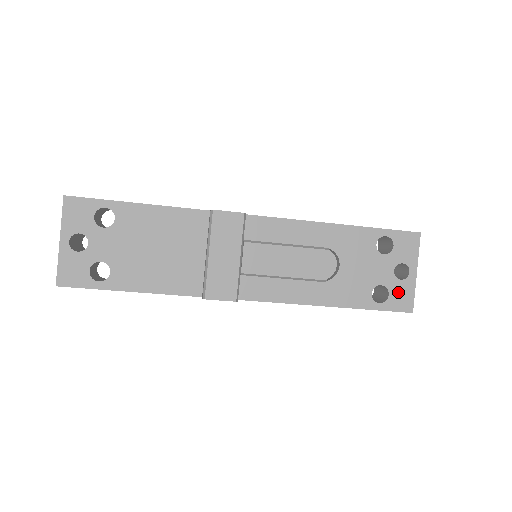
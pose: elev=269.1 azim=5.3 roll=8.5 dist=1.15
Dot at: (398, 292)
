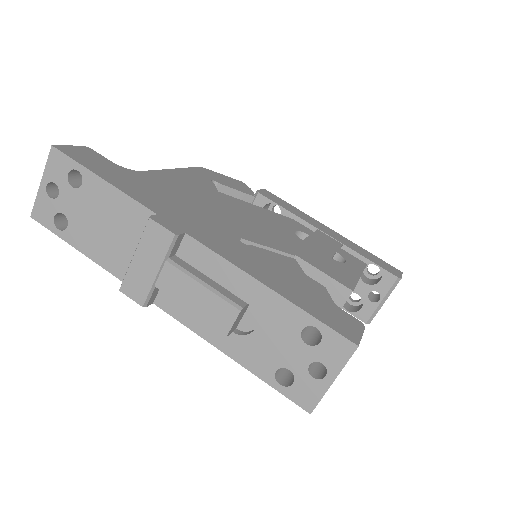
Dot at: (304, 387)
